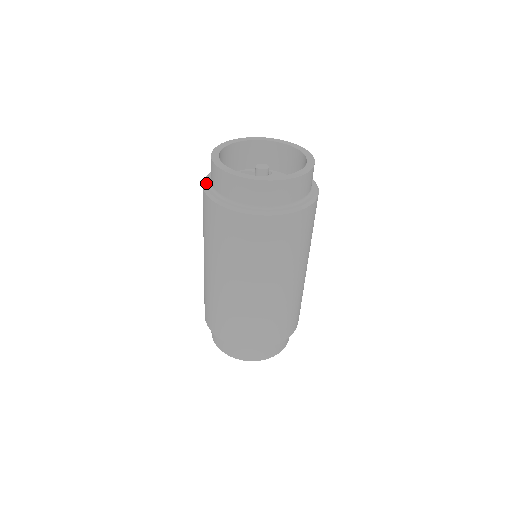
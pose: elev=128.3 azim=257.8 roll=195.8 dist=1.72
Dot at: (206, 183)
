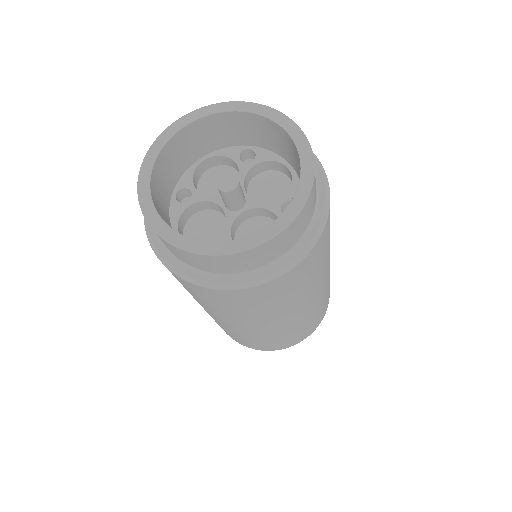
Dot at: occluded
